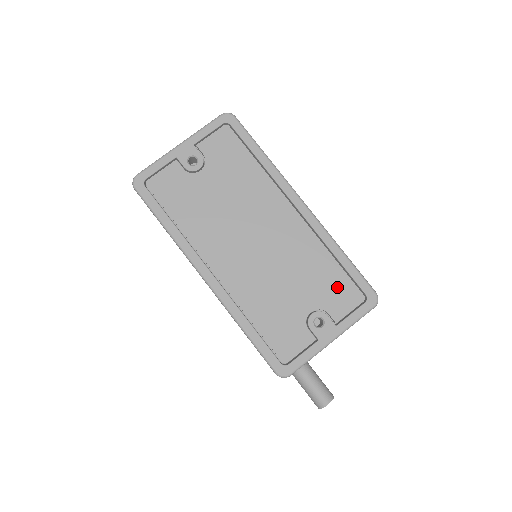
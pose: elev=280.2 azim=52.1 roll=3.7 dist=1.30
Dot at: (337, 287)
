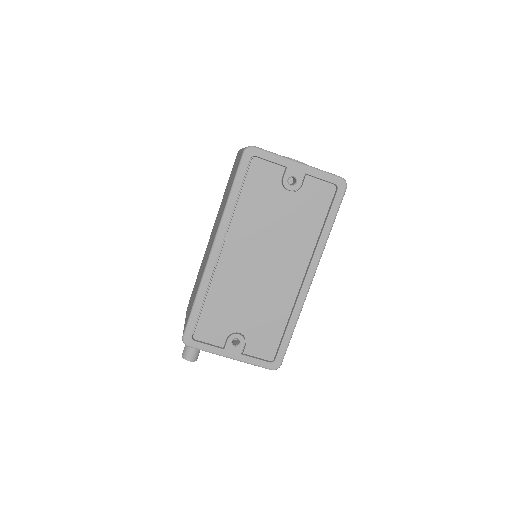
Dot at: (268, 339)
